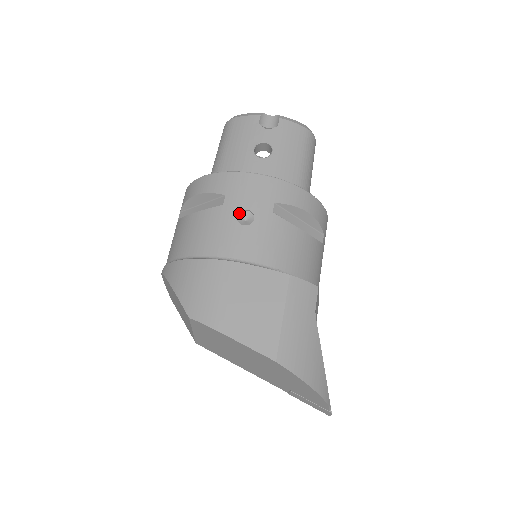
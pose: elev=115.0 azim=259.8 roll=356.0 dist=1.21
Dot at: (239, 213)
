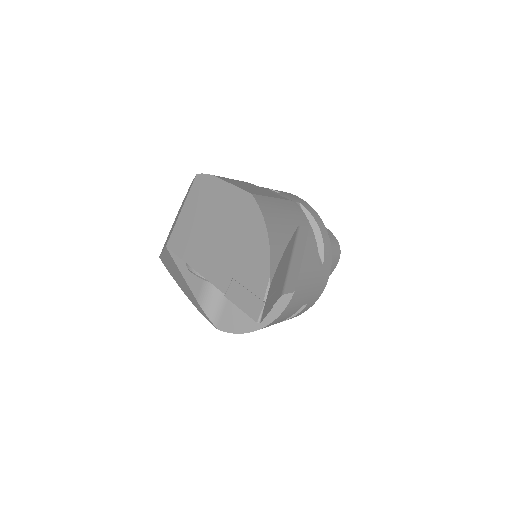
Dot at: occluded
